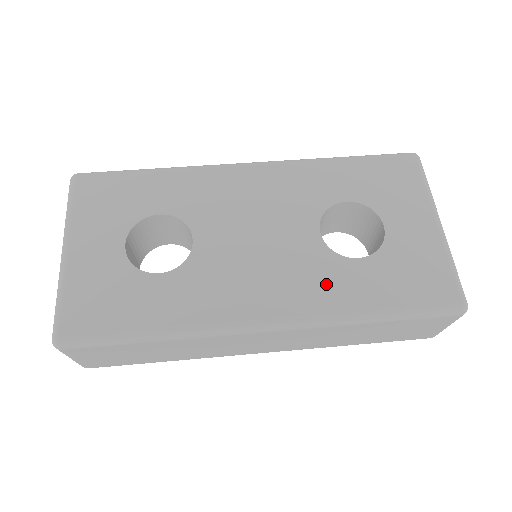
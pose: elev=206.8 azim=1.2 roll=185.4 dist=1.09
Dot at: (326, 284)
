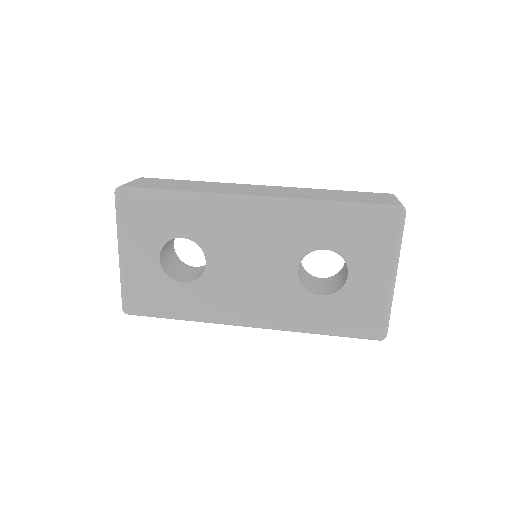
Dot at: (293, 309)
